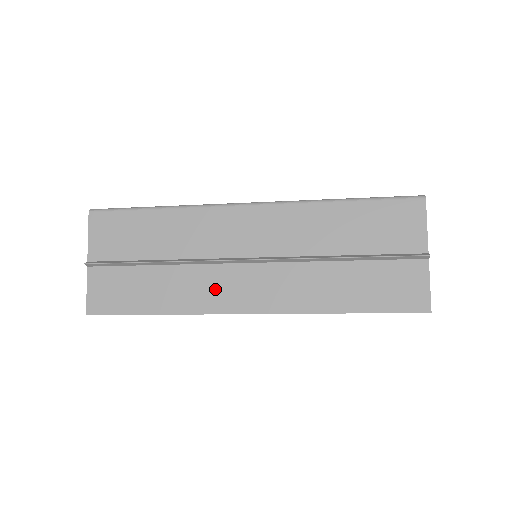
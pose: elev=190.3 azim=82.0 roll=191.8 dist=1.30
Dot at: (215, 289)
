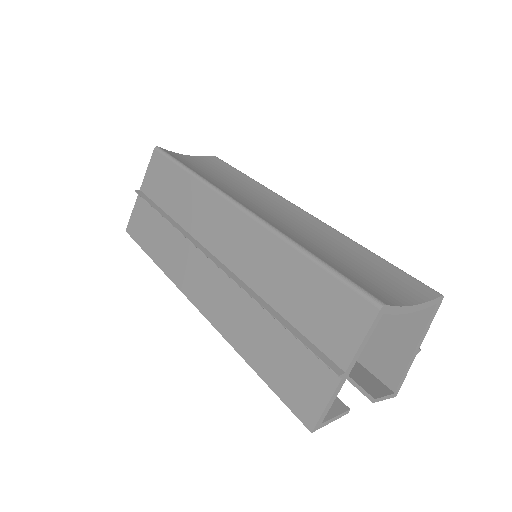
Dot at: (186, 267)
